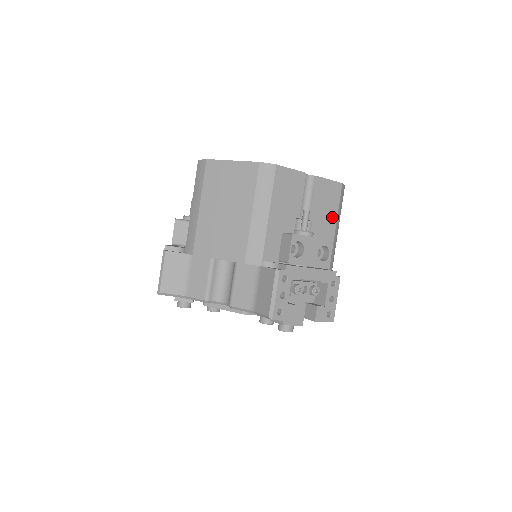
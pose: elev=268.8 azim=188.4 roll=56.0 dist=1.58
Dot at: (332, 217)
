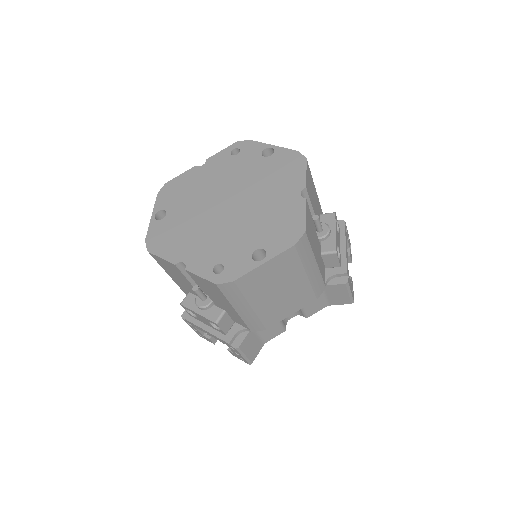
Dot at: (314, 190)
